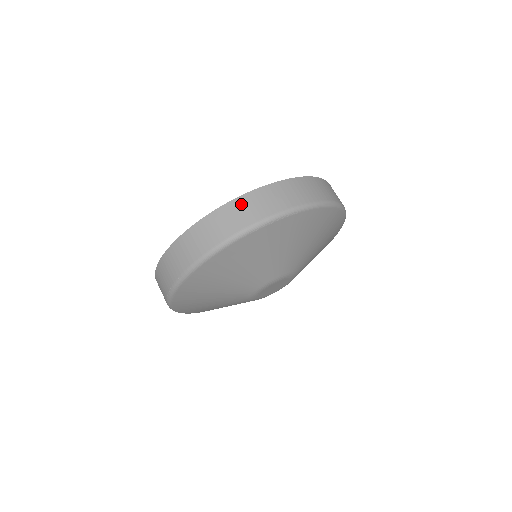
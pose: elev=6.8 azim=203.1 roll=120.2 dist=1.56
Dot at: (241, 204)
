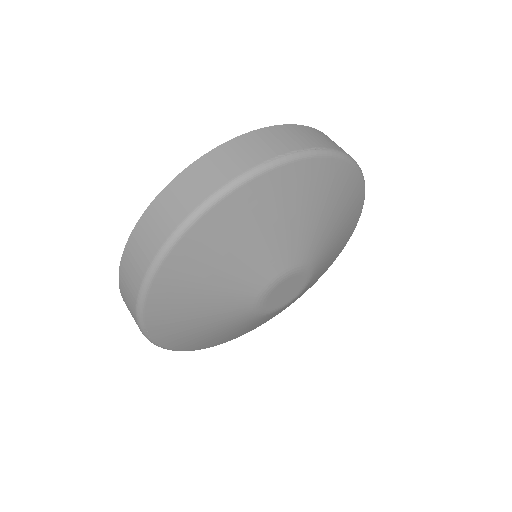
Dot at: occluded
